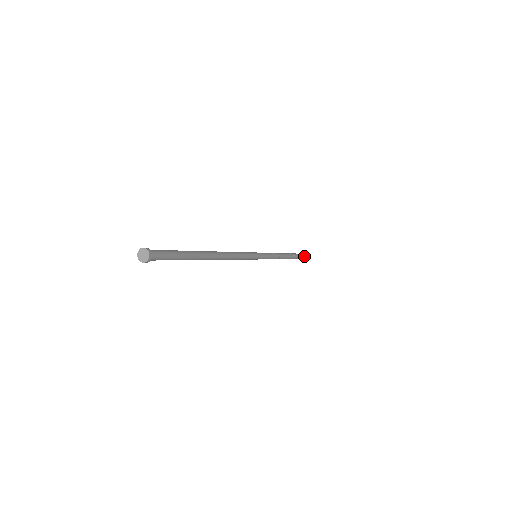
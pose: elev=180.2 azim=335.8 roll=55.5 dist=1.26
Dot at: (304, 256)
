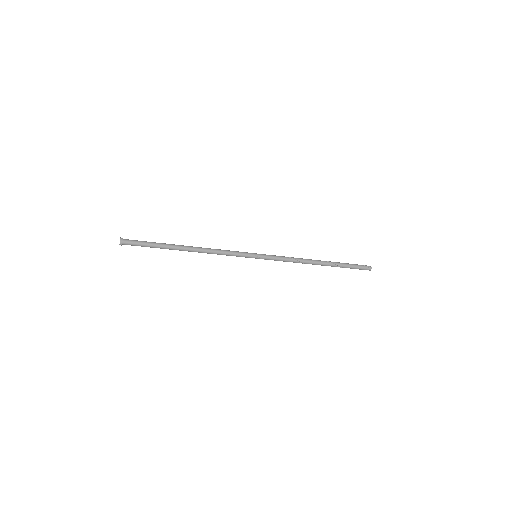
Dot at: (353, 265)
